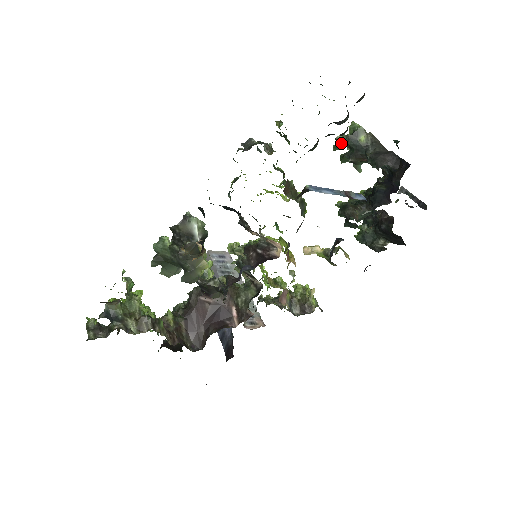
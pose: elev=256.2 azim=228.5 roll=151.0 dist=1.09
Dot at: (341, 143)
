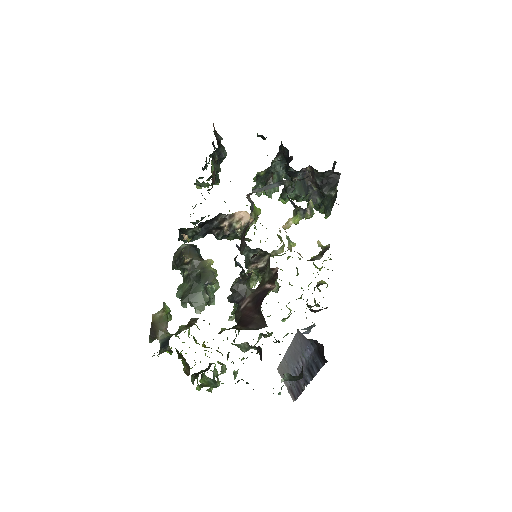
Dot at: occluded
